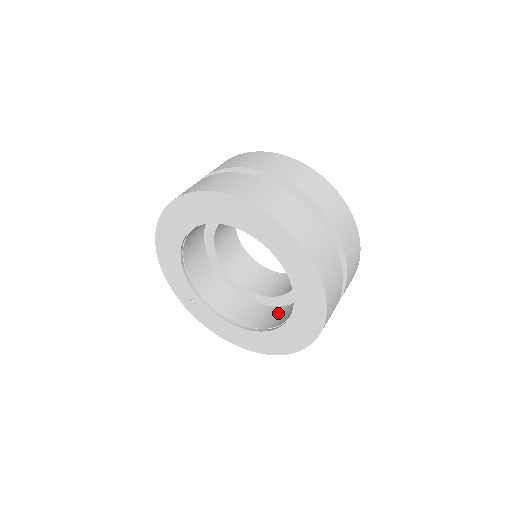
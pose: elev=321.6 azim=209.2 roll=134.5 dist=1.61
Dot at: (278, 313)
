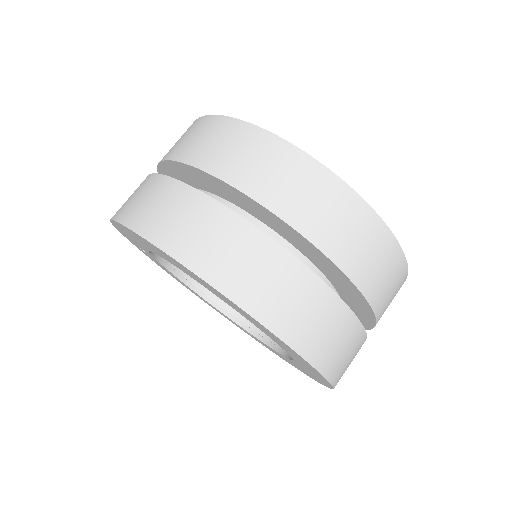
Dot at: occluded
